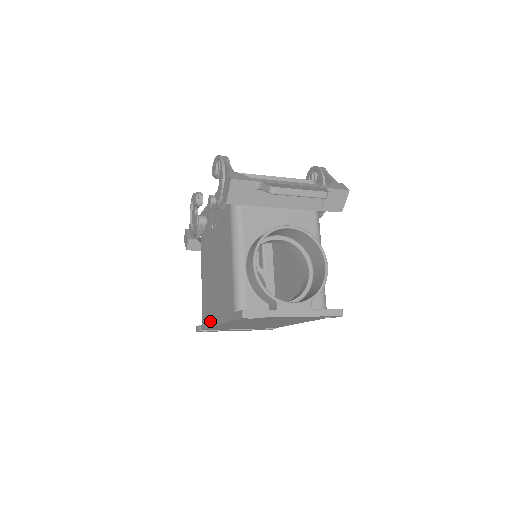
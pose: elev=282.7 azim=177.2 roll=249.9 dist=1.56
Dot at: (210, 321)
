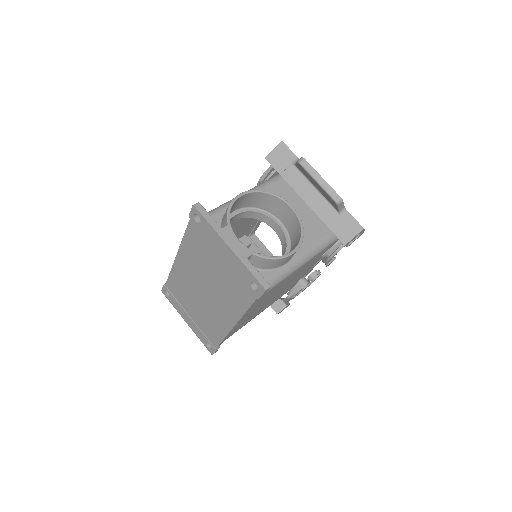
Dot at: occluded
